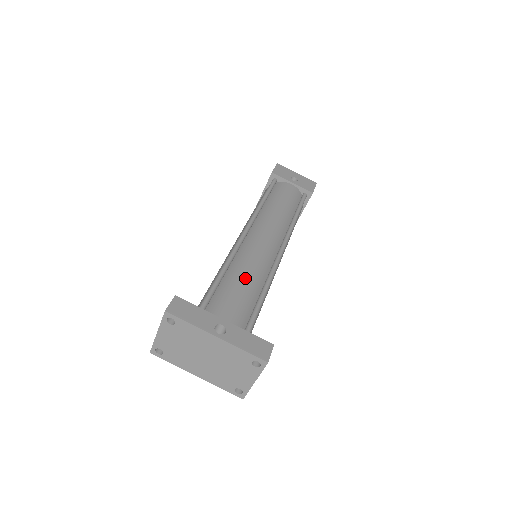
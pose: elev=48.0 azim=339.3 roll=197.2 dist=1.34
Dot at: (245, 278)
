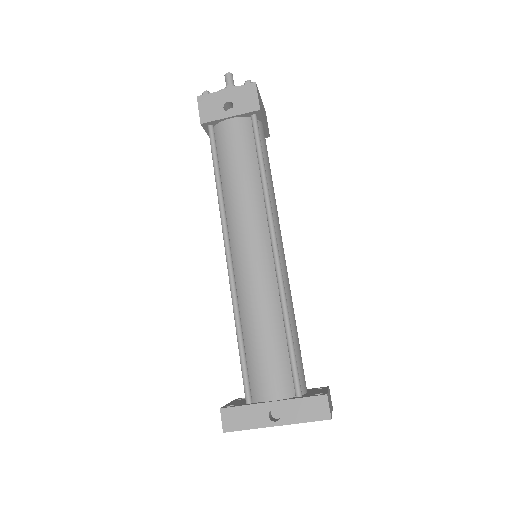
Dot at: (262, 330)
